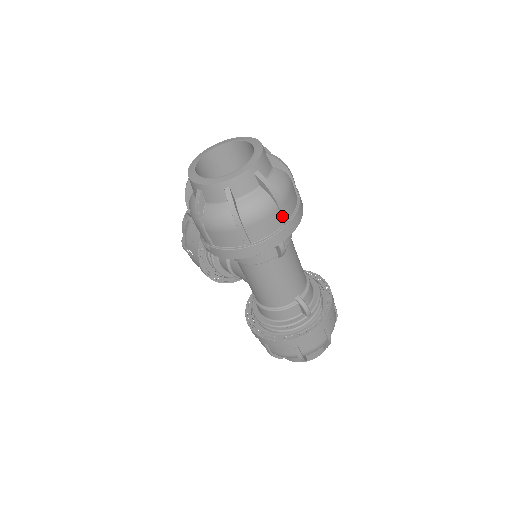
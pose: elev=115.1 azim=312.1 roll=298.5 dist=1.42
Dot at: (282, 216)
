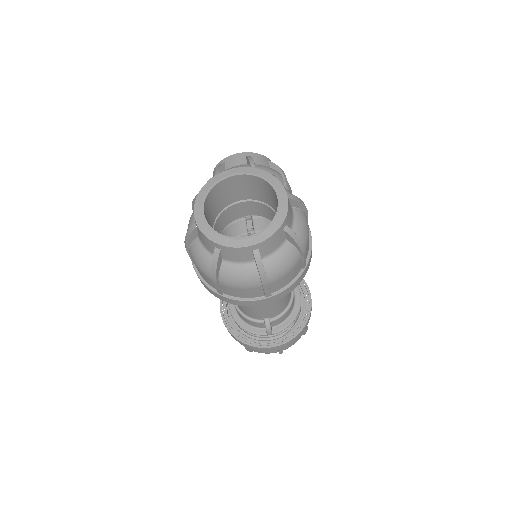
Dot at: (265, 292)
